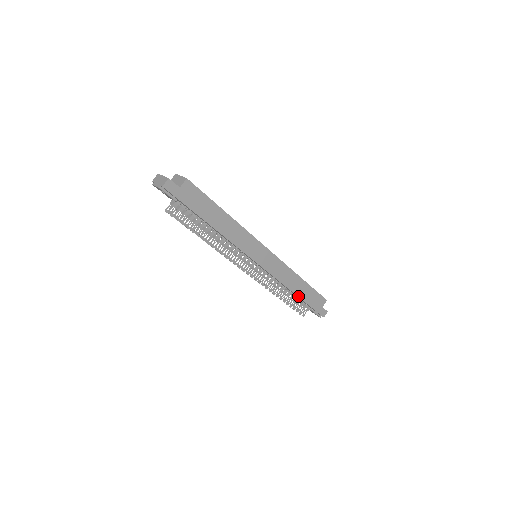
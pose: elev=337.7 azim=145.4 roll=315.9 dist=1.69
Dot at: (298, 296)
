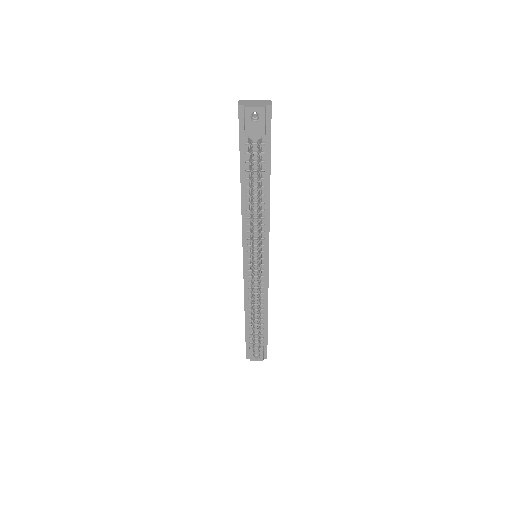
Dot at: (267, 320)
